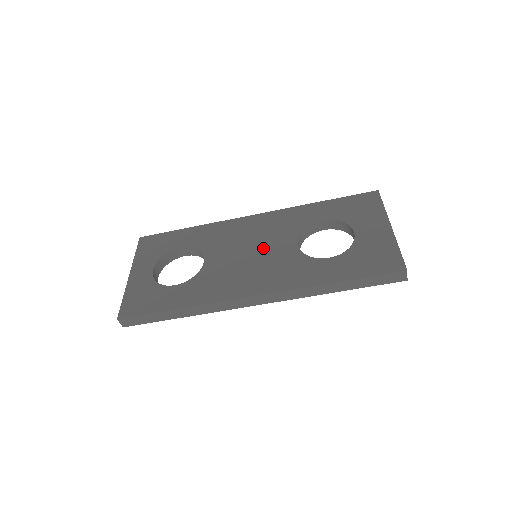
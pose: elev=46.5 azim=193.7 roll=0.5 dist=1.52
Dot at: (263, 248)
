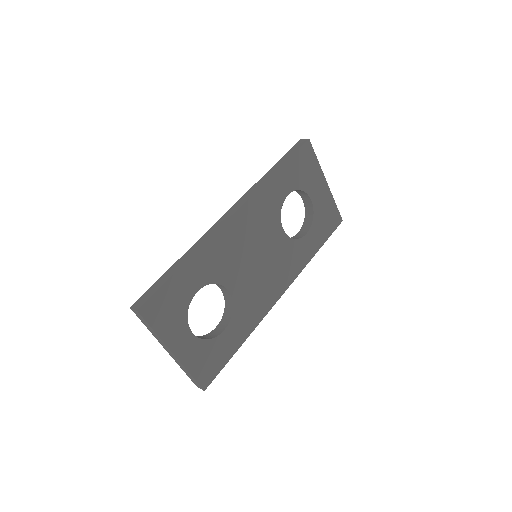
Dot at: (265, 250)
